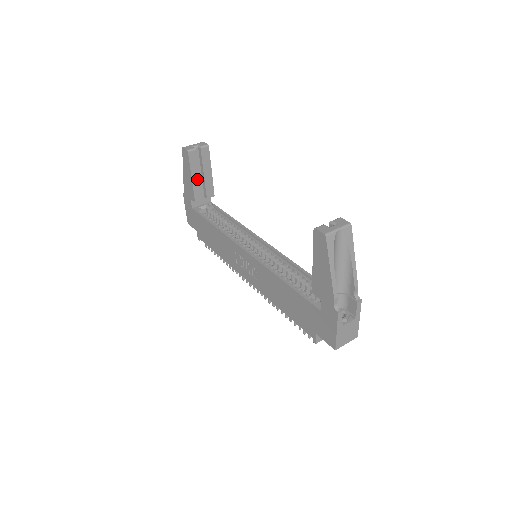
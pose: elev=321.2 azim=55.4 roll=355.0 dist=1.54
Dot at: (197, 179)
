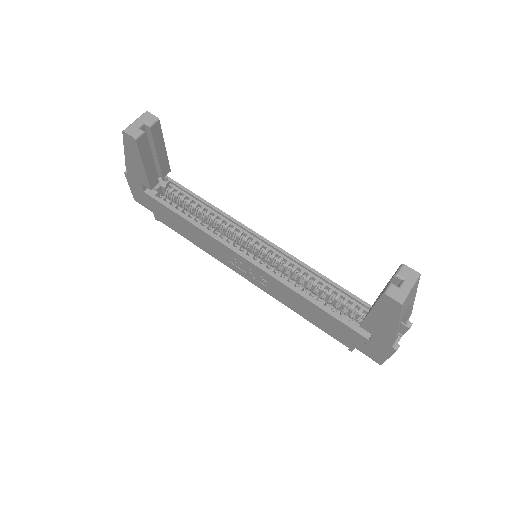
Dot at: (150, 164)
